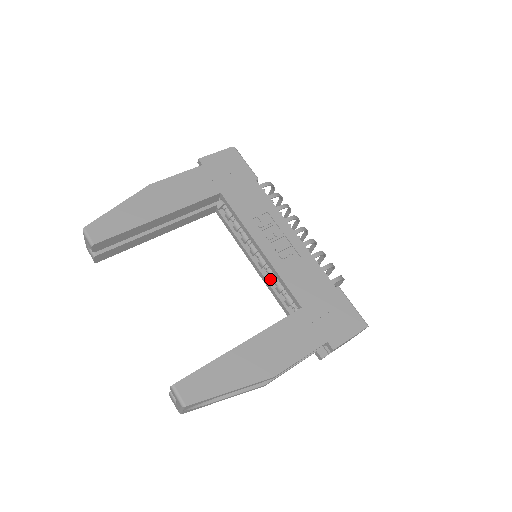
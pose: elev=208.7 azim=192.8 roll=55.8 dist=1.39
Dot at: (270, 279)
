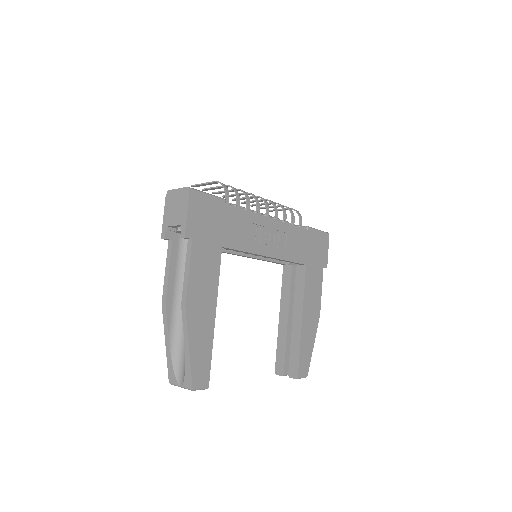
Dot at: (266, 258)
